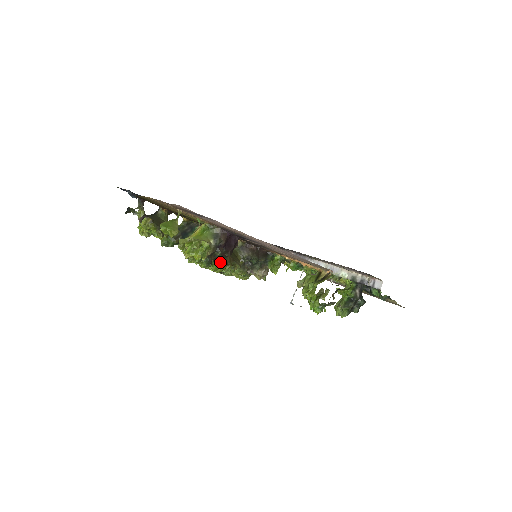
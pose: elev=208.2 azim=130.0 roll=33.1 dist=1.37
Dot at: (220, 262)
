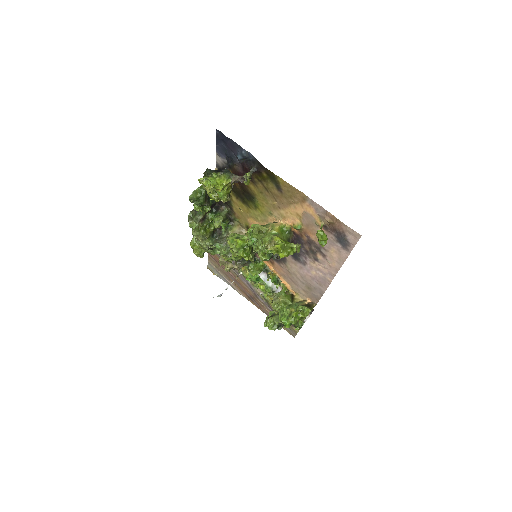
Dot at: (251, 253)
